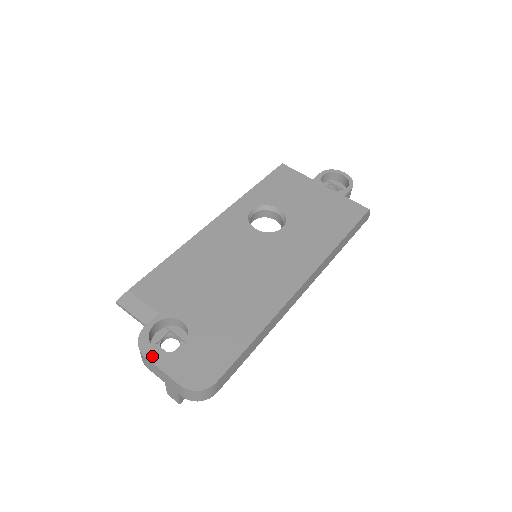
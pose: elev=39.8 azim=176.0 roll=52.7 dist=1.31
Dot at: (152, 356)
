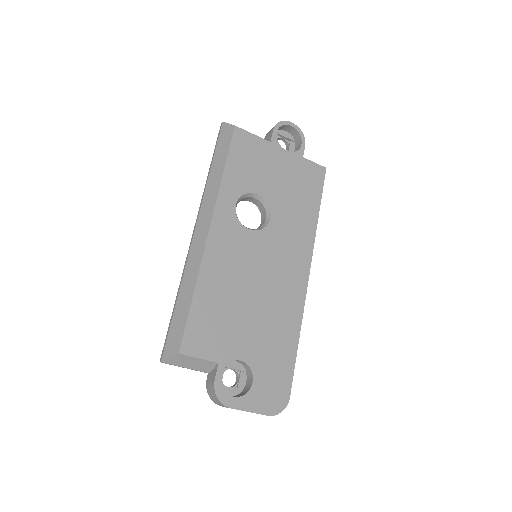
Dot at: (236, 405)
